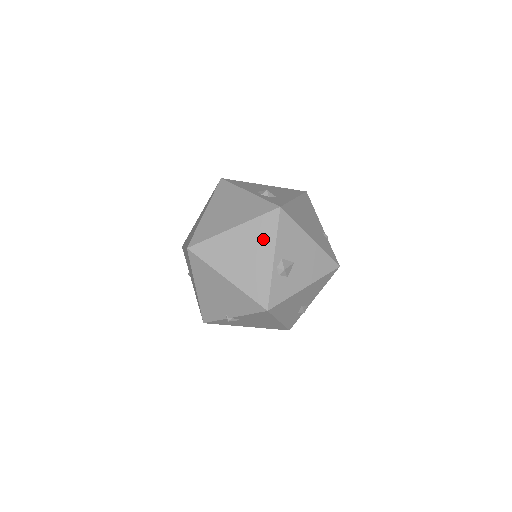
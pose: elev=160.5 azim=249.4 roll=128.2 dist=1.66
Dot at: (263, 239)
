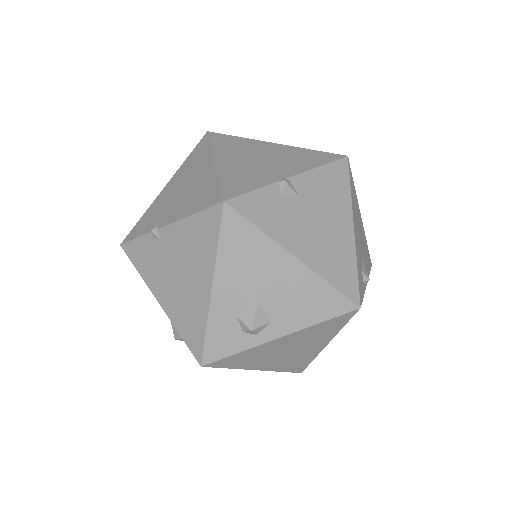
Dot at: occluded
